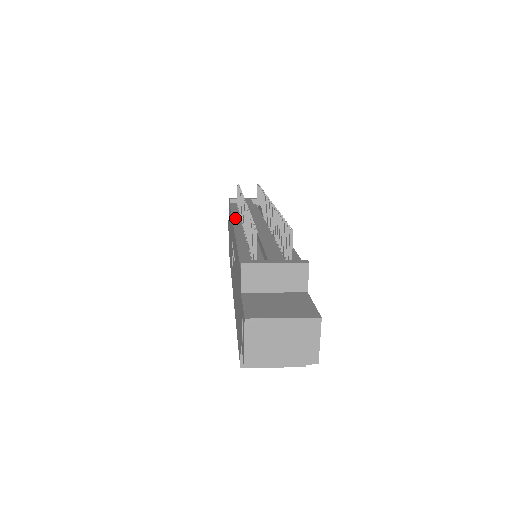
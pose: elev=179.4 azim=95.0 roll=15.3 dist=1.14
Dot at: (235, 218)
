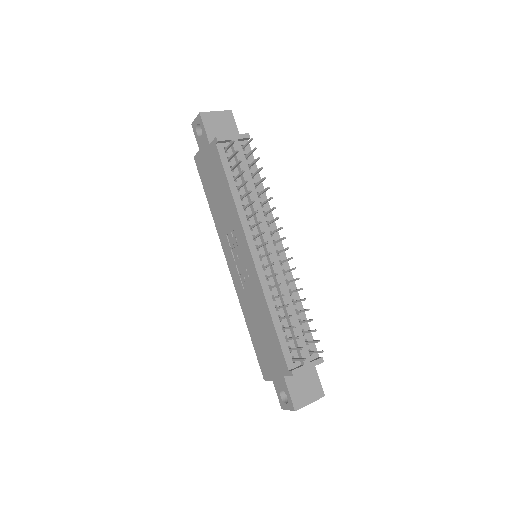
Dot at: (244, 222)
